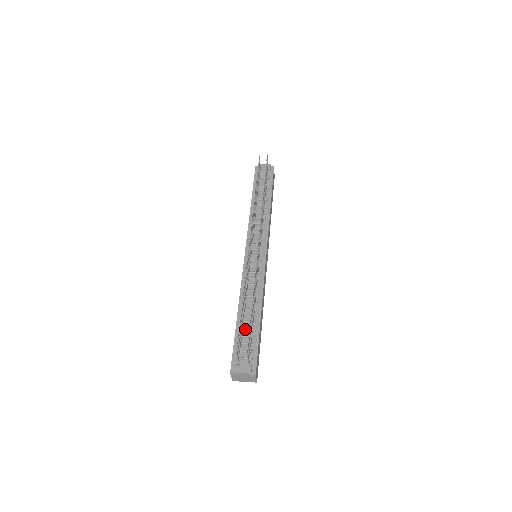
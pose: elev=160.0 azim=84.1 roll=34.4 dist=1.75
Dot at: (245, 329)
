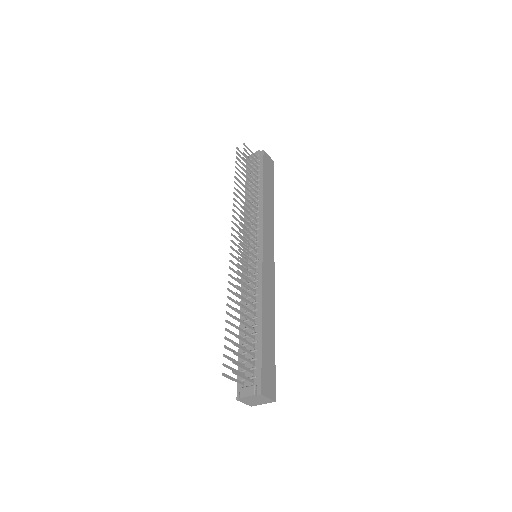
Dot at: (246, 344)
